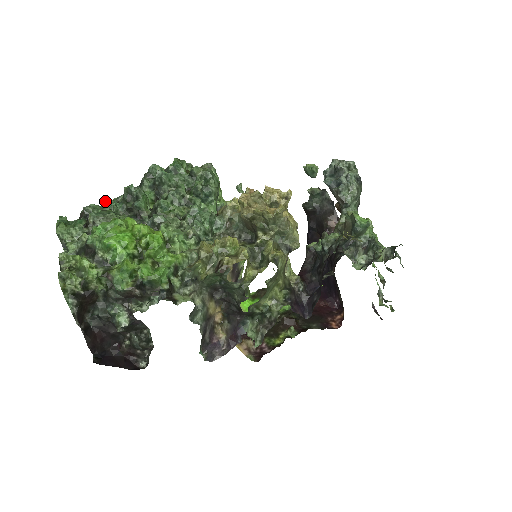
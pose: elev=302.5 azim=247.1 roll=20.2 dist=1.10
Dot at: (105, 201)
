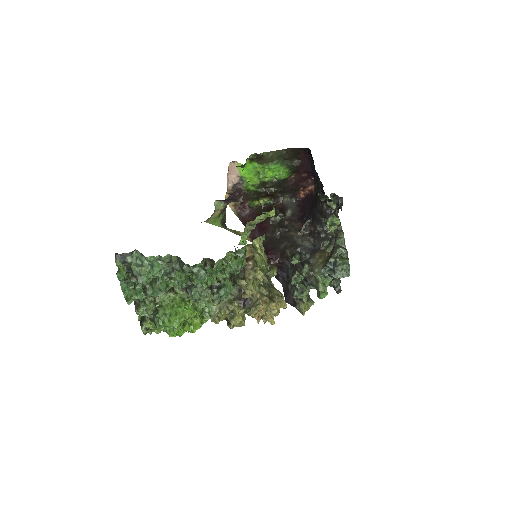
Dot at: (149, 260)
